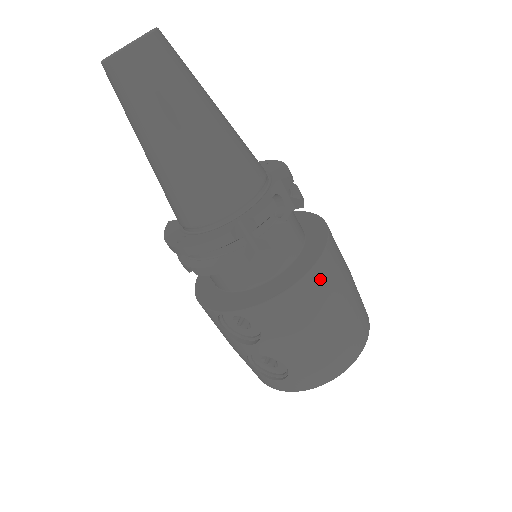
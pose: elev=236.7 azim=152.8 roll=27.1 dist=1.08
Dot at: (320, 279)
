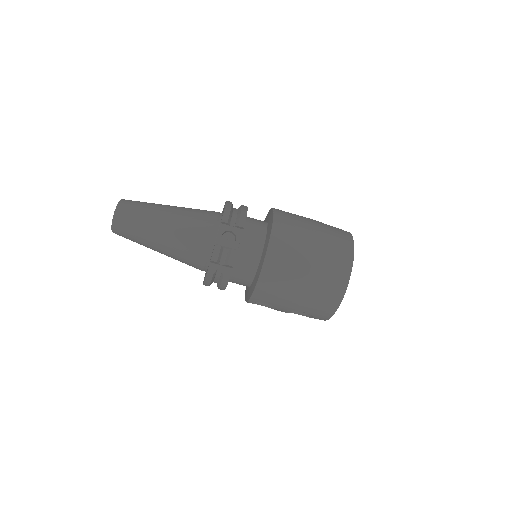
Dot at: (275, 263)
